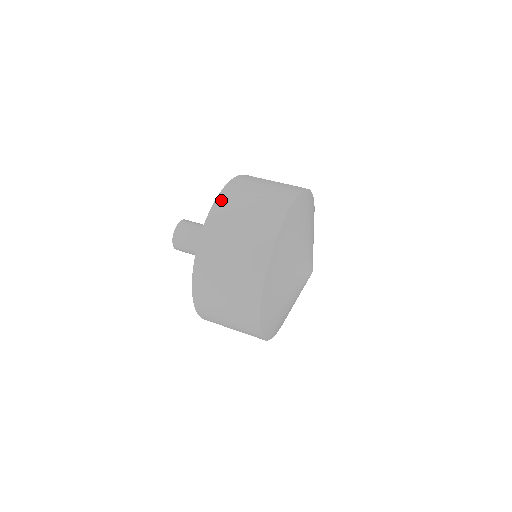
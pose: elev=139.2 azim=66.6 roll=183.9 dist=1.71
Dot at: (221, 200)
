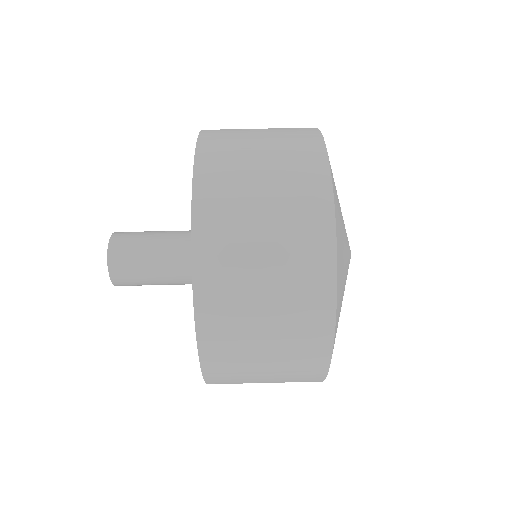
Dot at: (213, 379)
